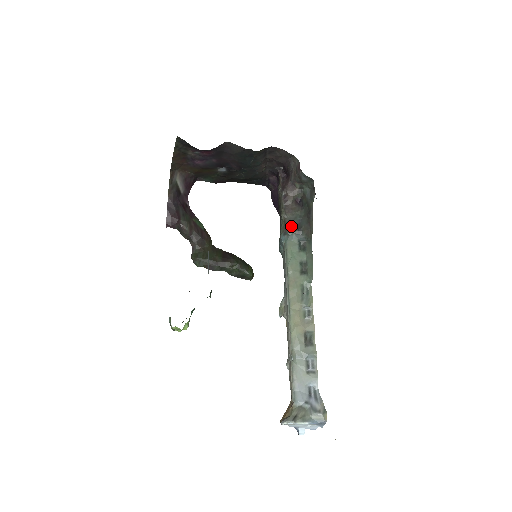
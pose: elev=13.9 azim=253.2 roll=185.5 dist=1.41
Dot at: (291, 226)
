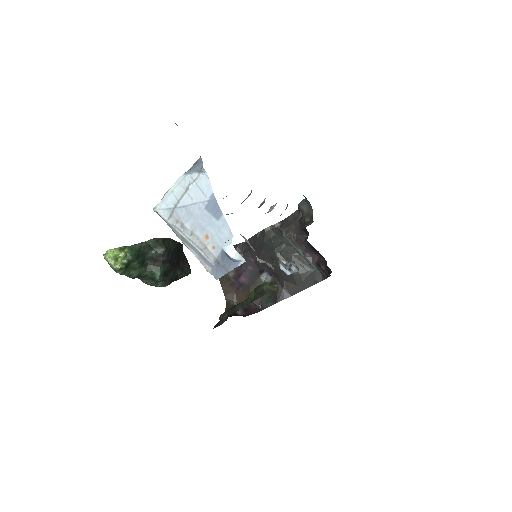
Dot at: occluded
